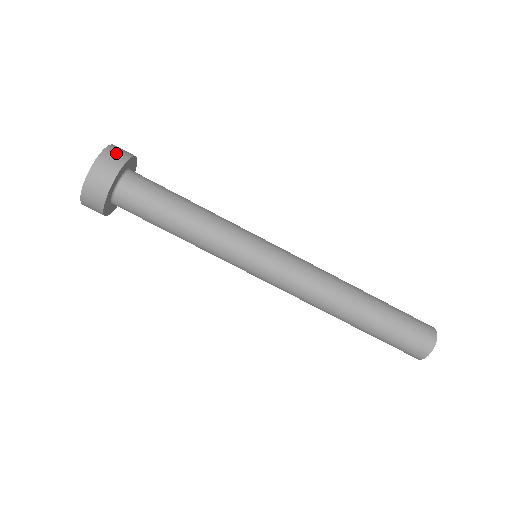
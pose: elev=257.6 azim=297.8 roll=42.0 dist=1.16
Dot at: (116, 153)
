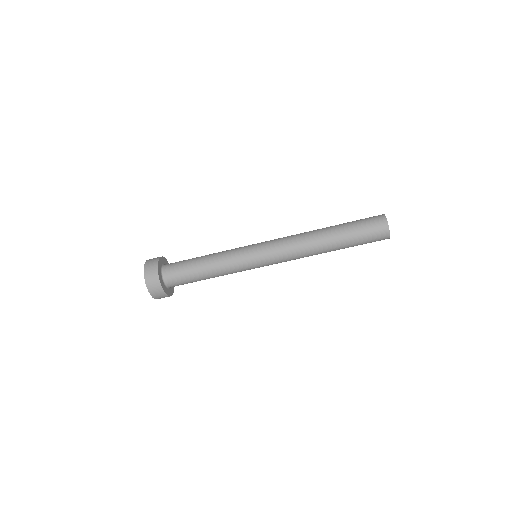
Dot at: (150, 268)
